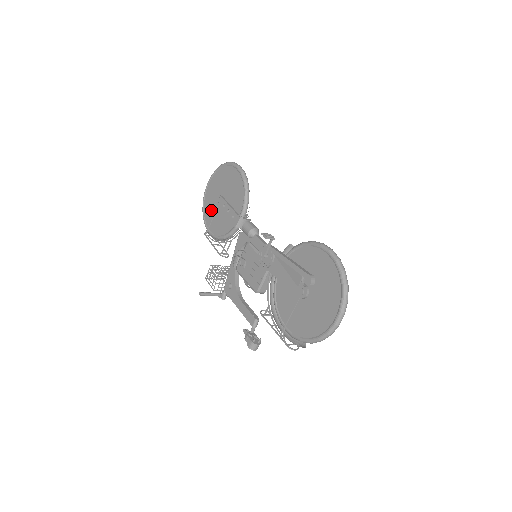
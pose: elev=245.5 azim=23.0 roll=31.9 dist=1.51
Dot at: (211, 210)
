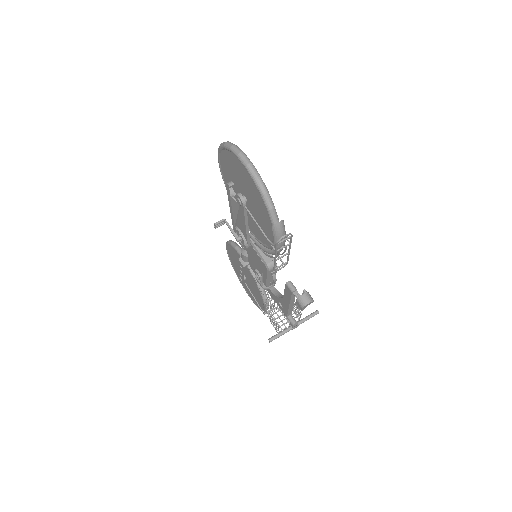
Dot at: occluded
